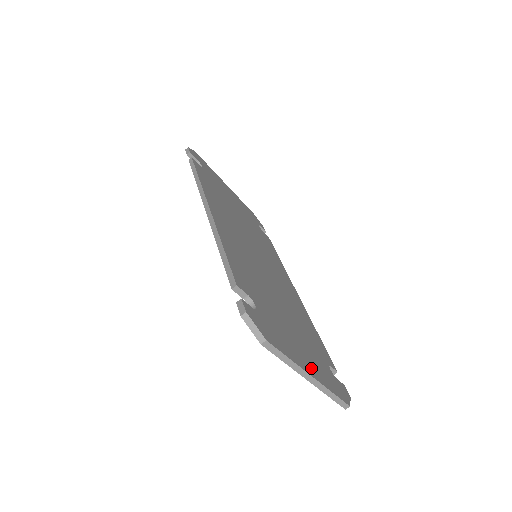
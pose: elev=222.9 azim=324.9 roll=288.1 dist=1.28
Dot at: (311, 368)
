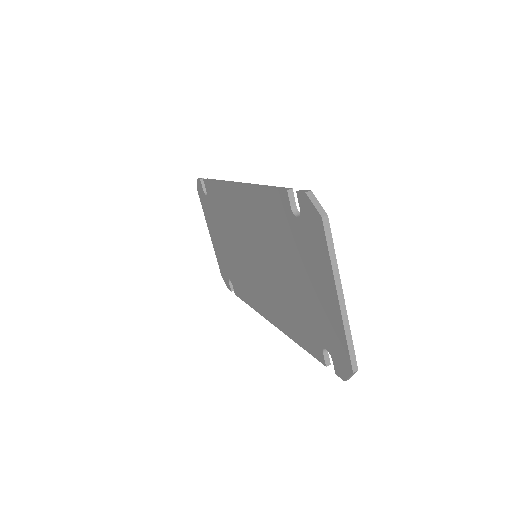
Dot at: occluded
